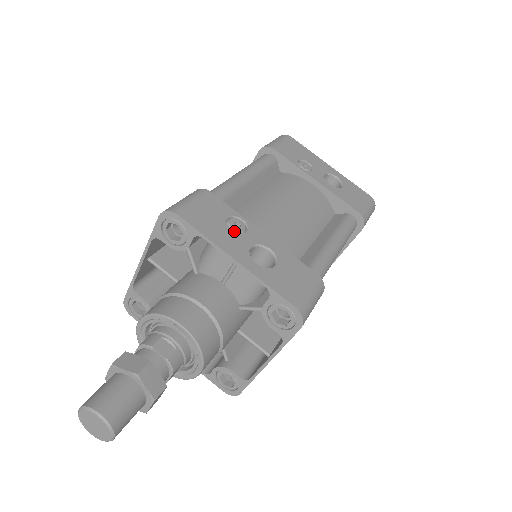
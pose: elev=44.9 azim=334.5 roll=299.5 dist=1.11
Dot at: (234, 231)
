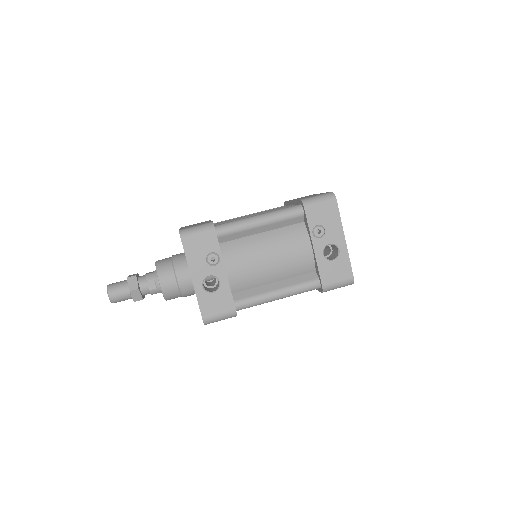
Dot at: (207, 262)
